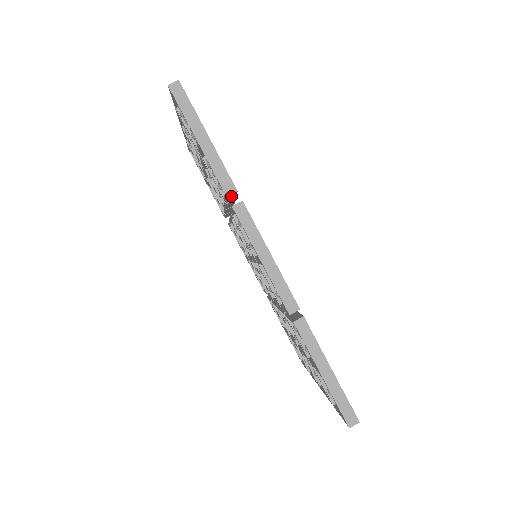
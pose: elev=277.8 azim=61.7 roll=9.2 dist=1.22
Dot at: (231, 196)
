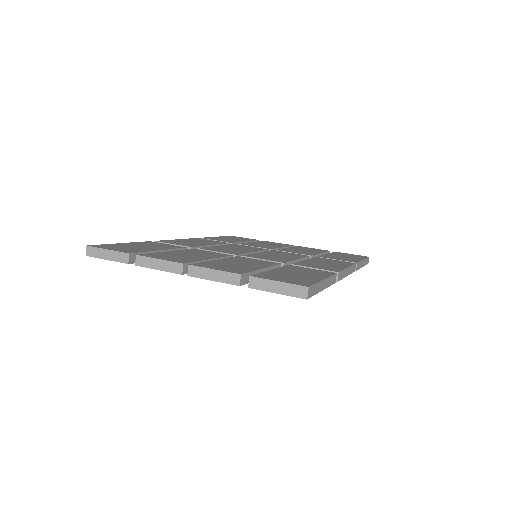
Dot at: occluded
